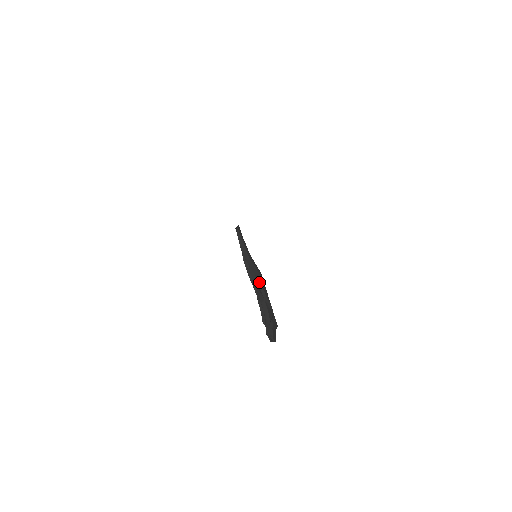
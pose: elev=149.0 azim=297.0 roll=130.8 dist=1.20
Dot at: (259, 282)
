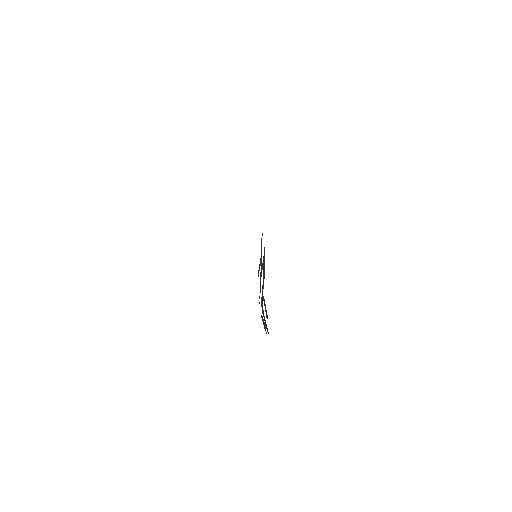
Dot at: occluded
